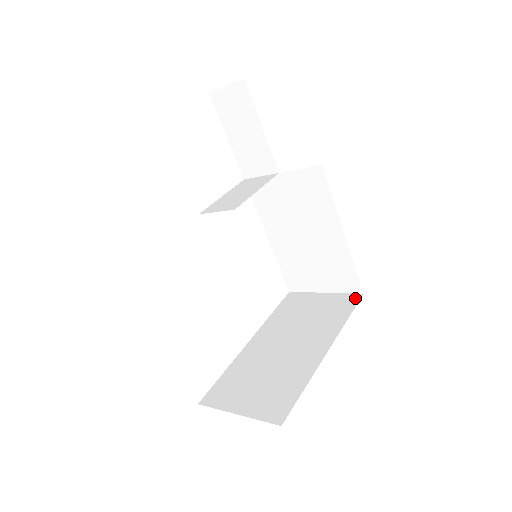
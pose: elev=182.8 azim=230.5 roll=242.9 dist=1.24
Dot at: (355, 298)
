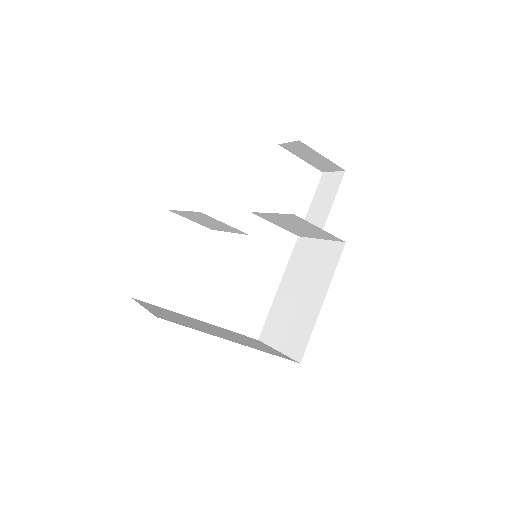
Dot at: occluded
